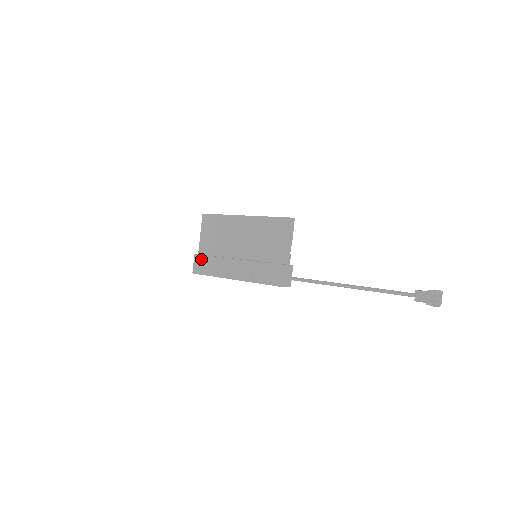
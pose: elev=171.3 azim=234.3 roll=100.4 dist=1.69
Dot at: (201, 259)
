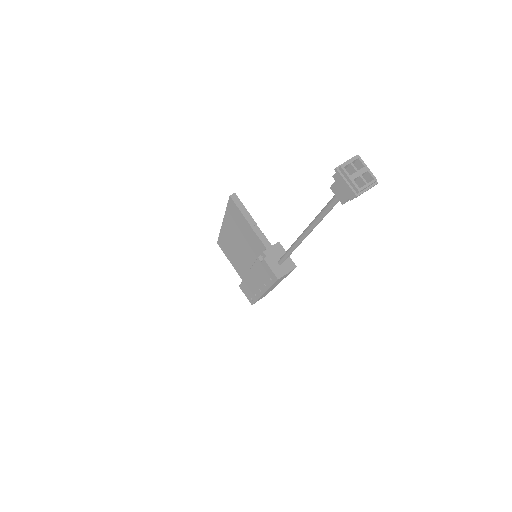
Dot at: (243, 288)
